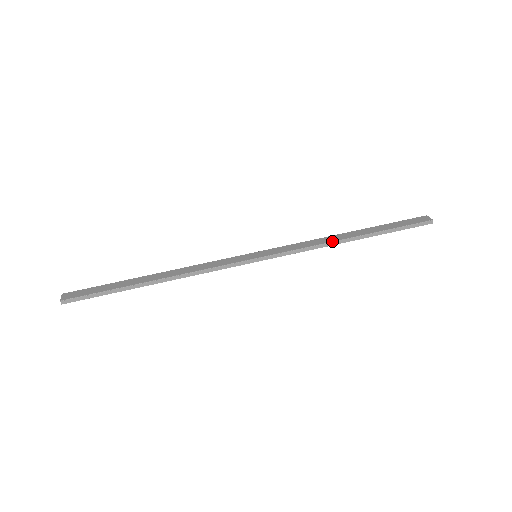
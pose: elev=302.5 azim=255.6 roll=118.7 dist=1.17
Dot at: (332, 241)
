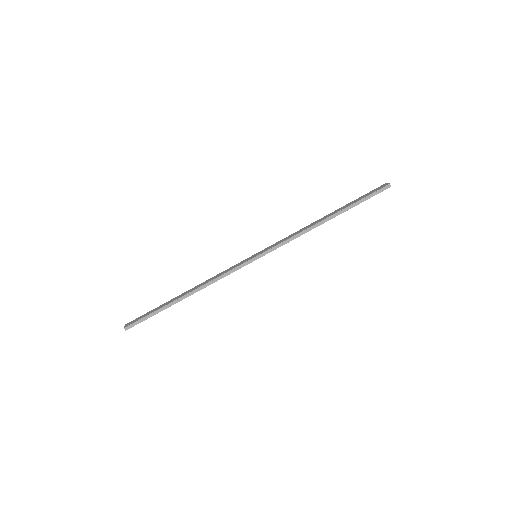
Dot at: (311, 226)
